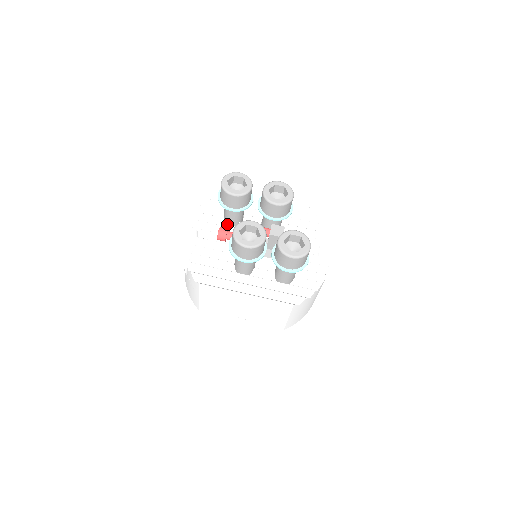
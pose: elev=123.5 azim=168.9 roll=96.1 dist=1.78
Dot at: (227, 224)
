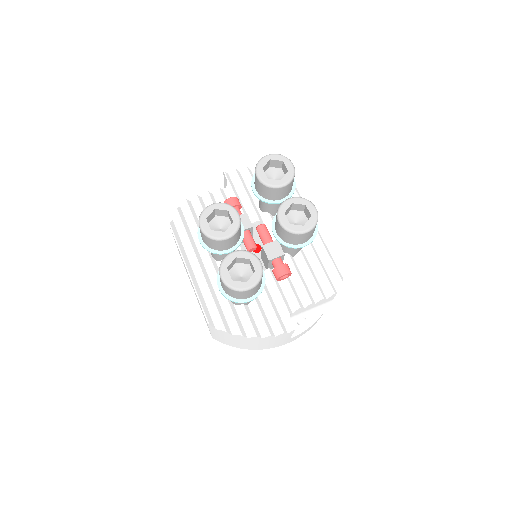
Dot at: (259, 203)
